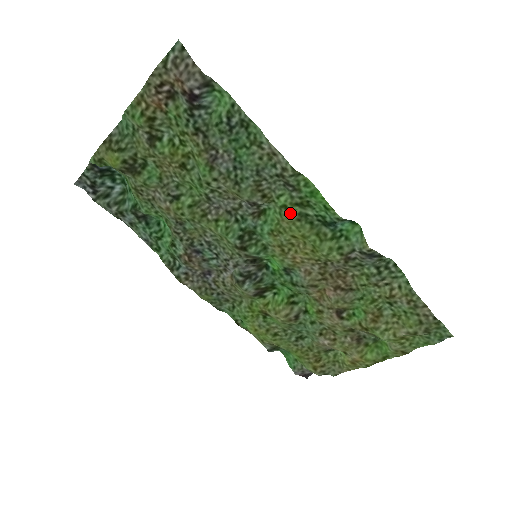
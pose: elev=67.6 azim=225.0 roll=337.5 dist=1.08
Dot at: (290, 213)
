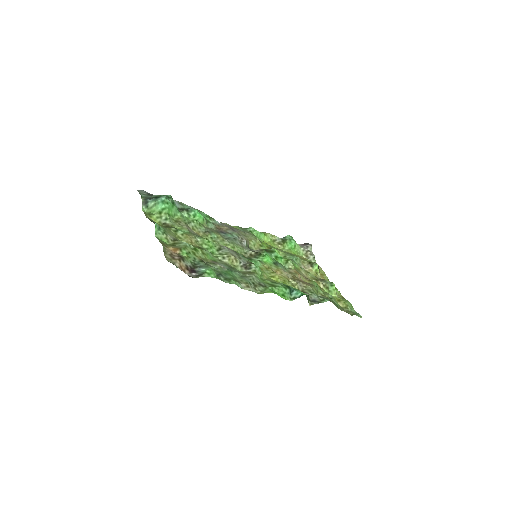
Dot at: (266, 280)
